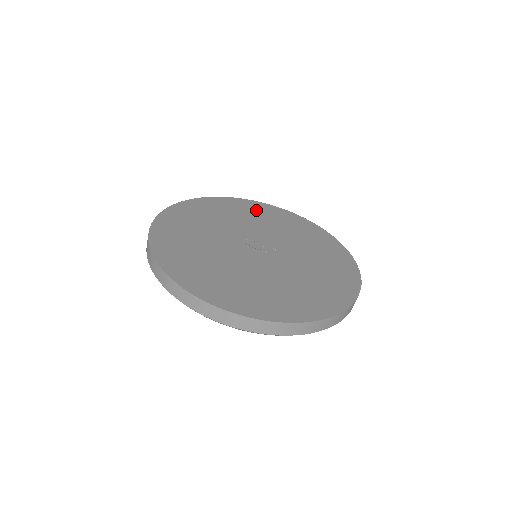
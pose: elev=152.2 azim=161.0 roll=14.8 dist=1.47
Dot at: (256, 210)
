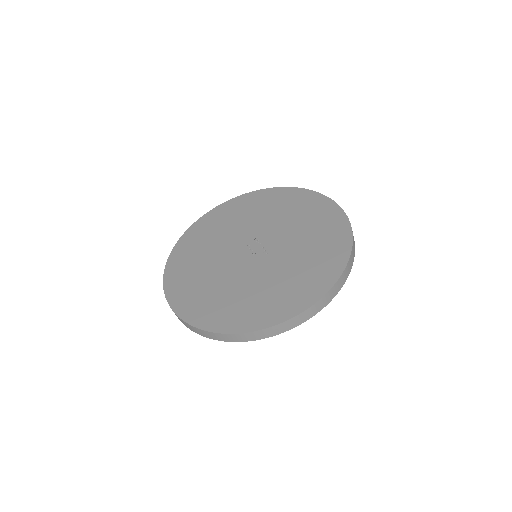
Dot at: (303, 204)
